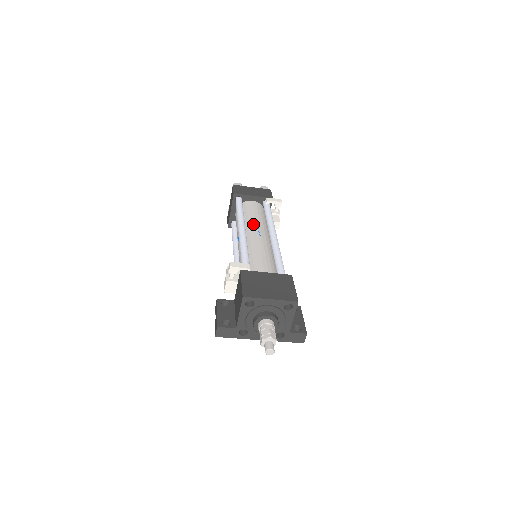
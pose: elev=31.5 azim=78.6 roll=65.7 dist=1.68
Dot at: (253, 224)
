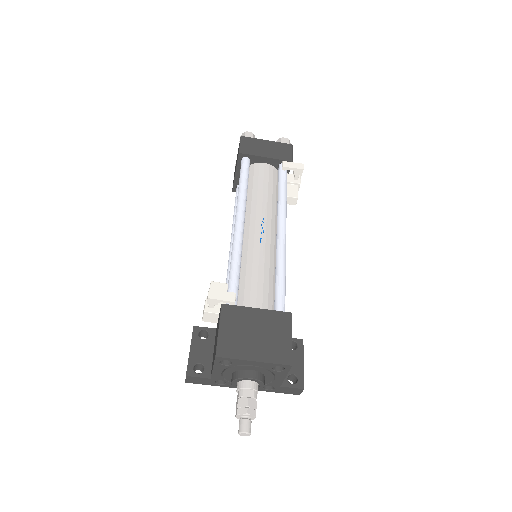
Dot at: (257, 208)
